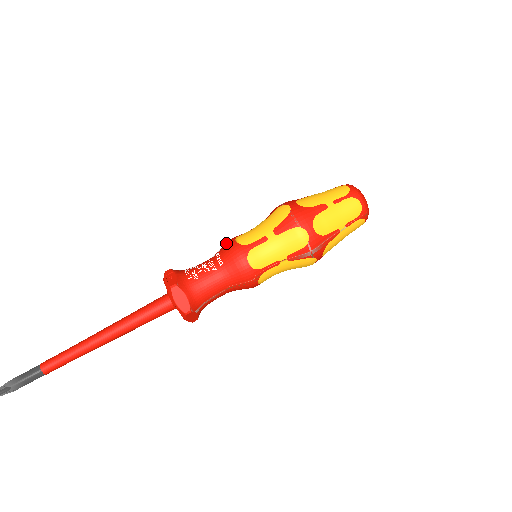
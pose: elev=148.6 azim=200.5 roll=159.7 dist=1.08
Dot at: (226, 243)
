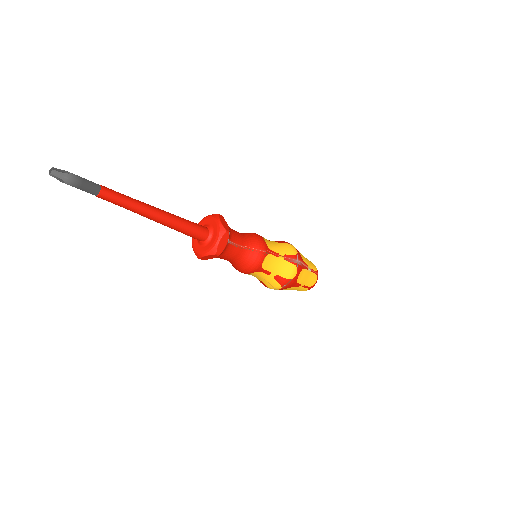
Dot at: occluded
